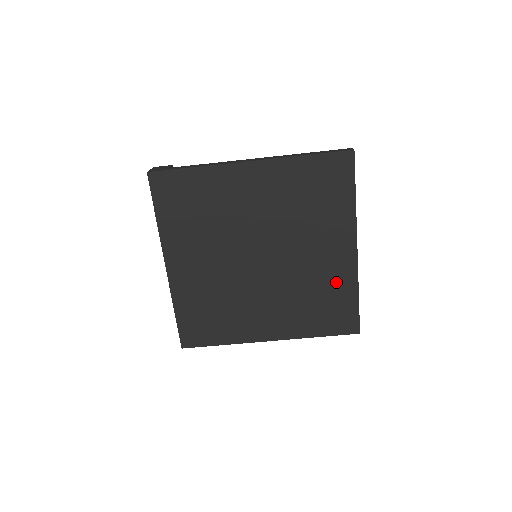
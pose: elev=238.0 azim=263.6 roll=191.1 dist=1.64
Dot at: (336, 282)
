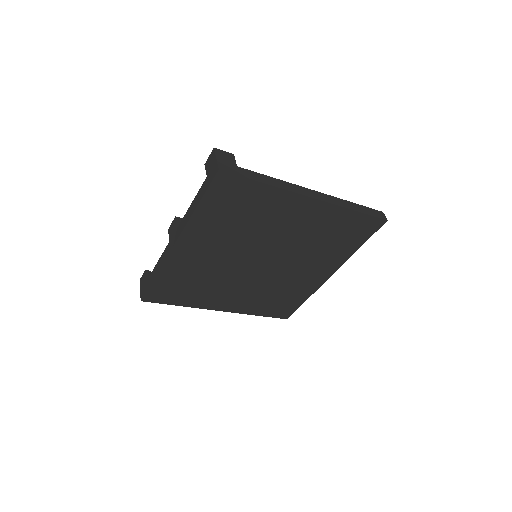
Dot at: (300, 290)
